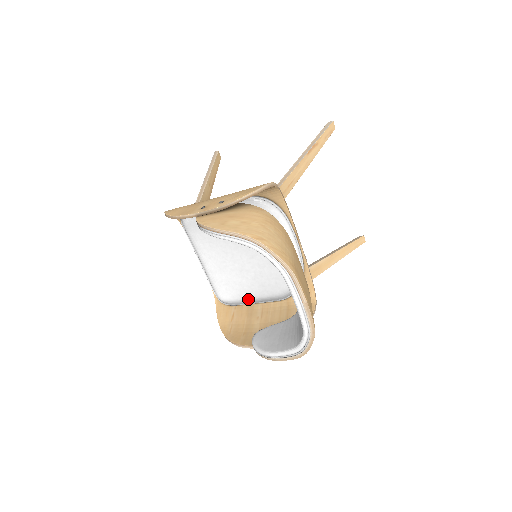
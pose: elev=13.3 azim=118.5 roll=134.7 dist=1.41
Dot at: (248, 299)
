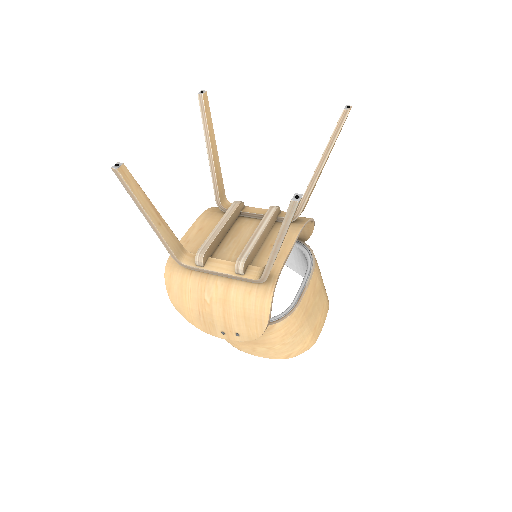
Dot at: occluded
